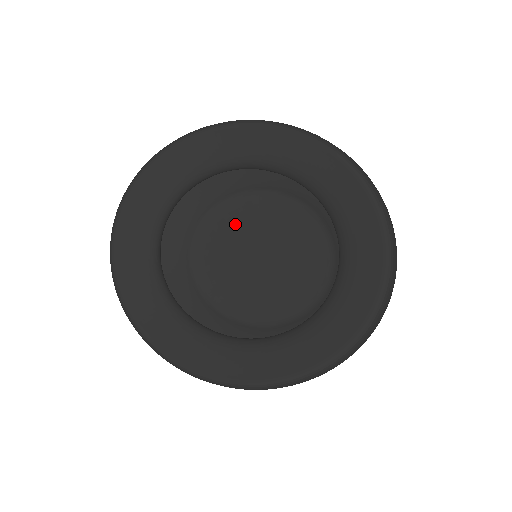
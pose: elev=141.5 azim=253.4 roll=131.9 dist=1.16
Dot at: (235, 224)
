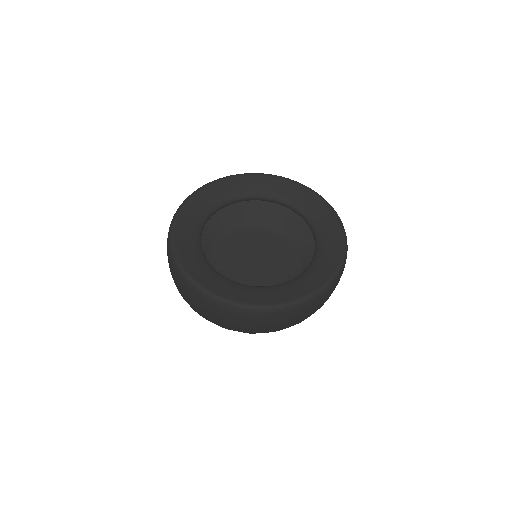
Dot at: (232, 248)
